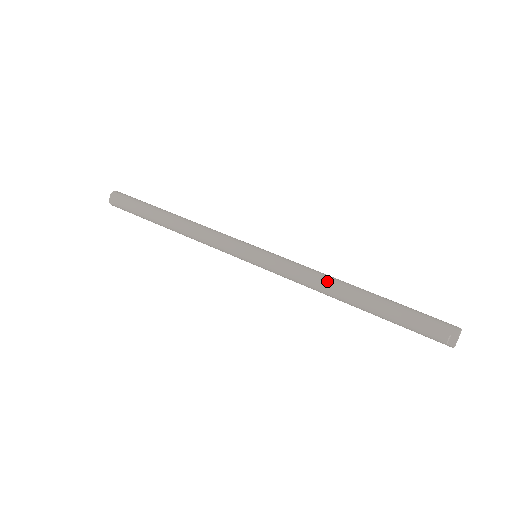
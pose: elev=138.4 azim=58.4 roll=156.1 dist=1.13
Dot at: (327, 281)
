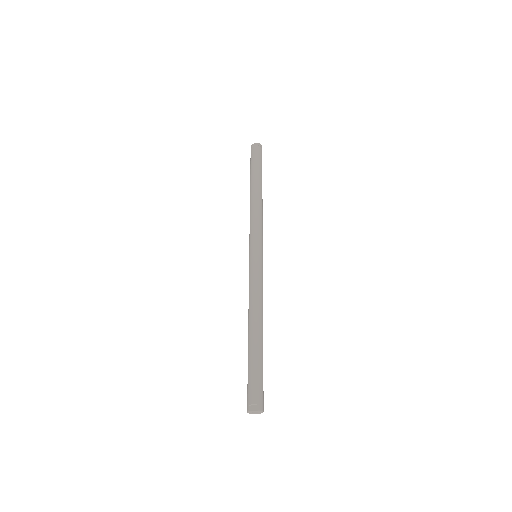
Dot at: (259, 309)
